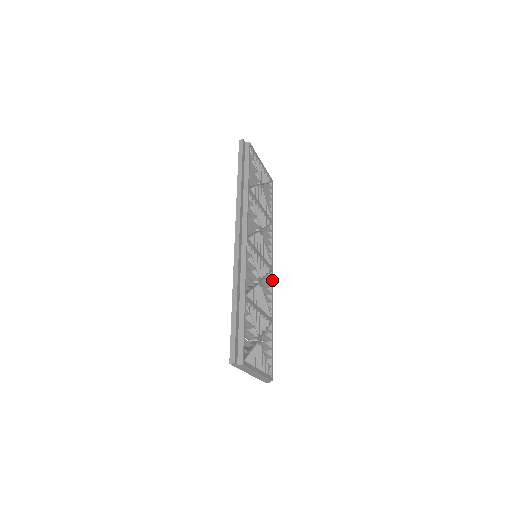
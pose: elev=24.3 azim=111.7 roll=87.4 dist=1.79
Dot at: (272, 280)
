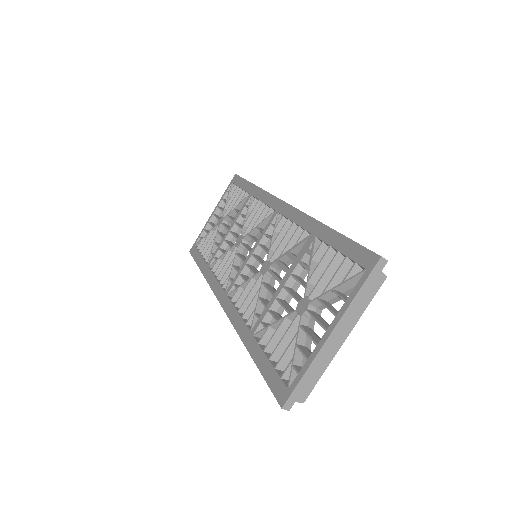
Dot at: occluded
